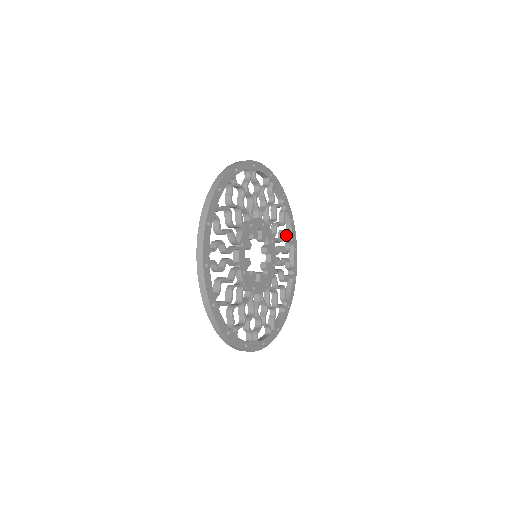
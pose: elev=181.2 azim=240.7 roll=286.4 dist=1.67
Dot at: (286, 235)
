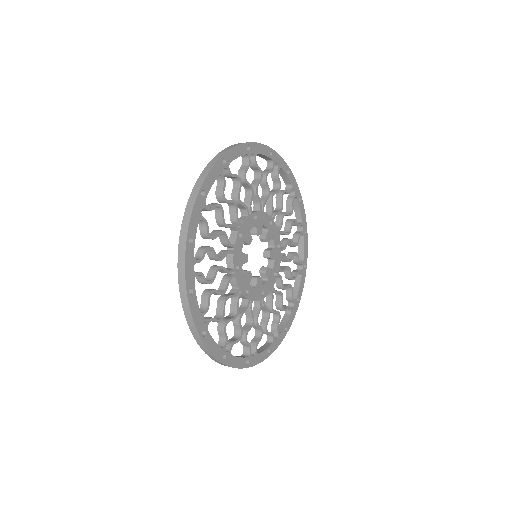
Dot at: (285, 193)
